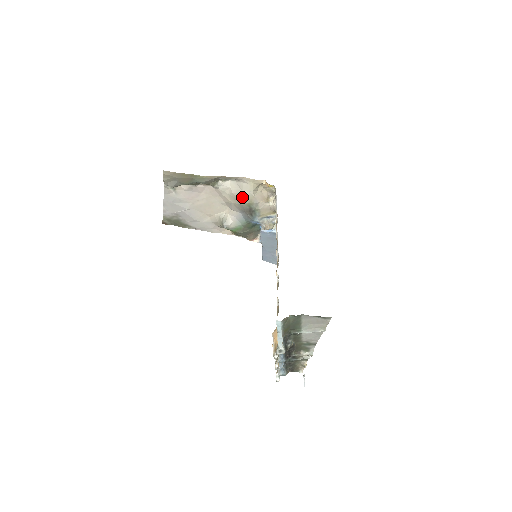
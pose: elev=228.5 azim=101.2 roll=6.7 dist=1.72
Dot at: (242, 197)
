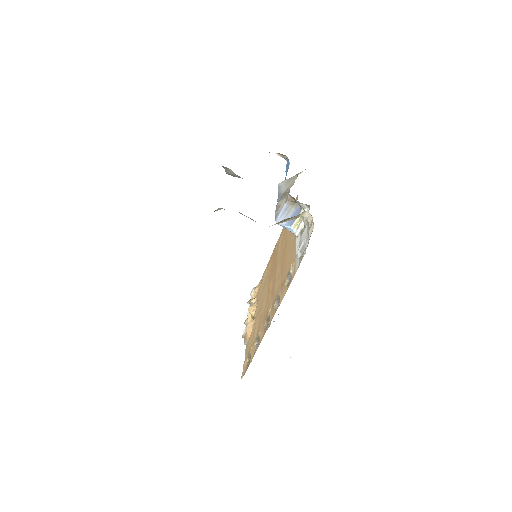
Dot at: occluded
